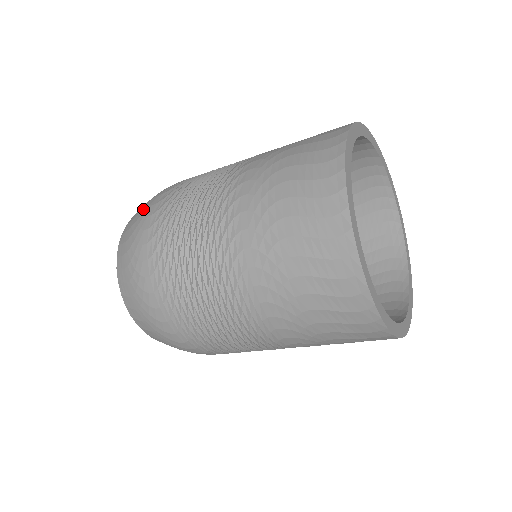
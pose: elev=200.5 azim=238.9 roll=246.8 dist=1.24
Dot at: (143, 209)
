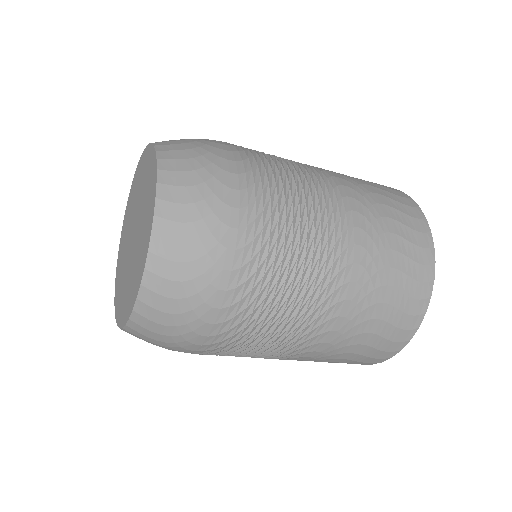
Dot at: (210, 183)
